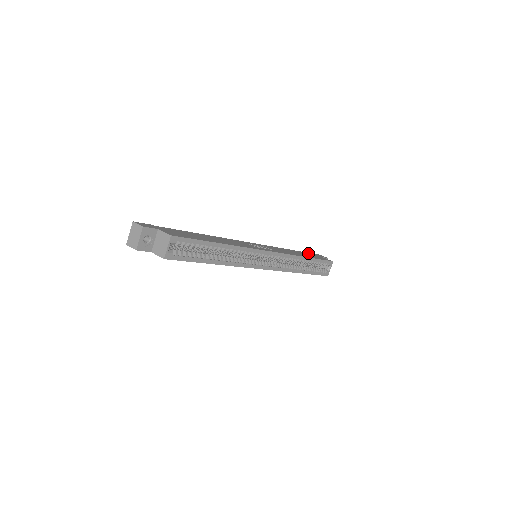
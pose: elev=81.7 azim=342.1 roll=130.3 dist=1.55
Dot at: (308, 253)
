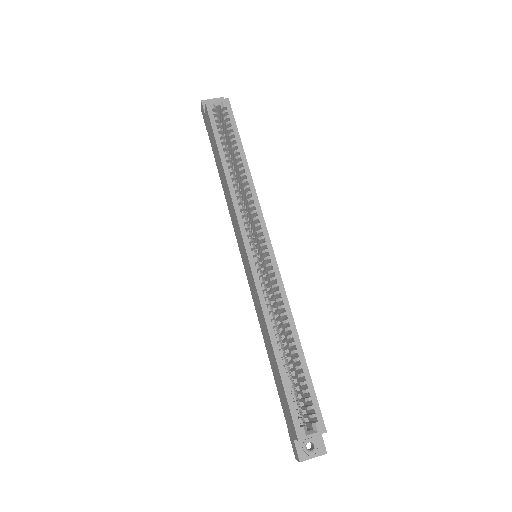
Dot at: occluded
